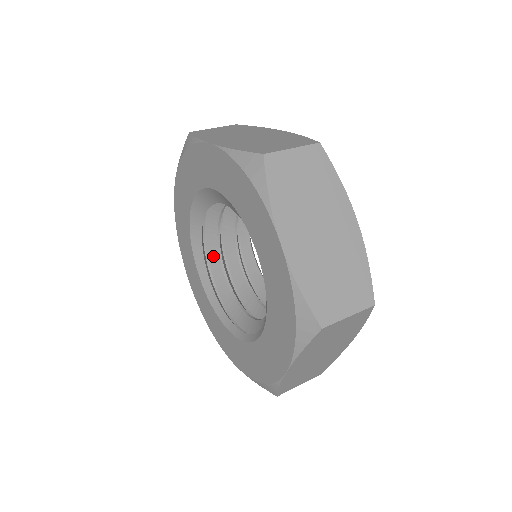
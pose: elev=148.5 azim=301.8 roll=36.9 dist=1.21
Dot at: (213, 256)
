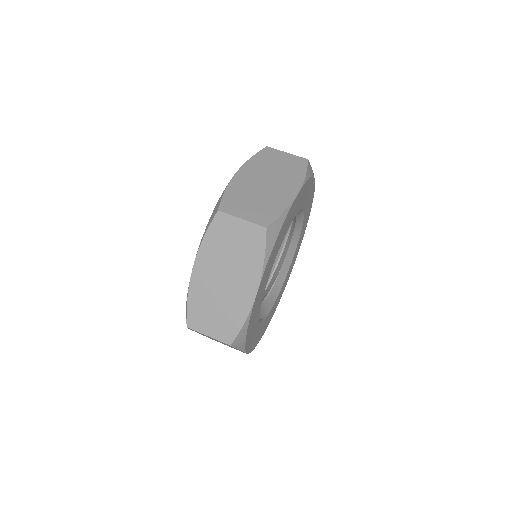
Dot at: occluded
